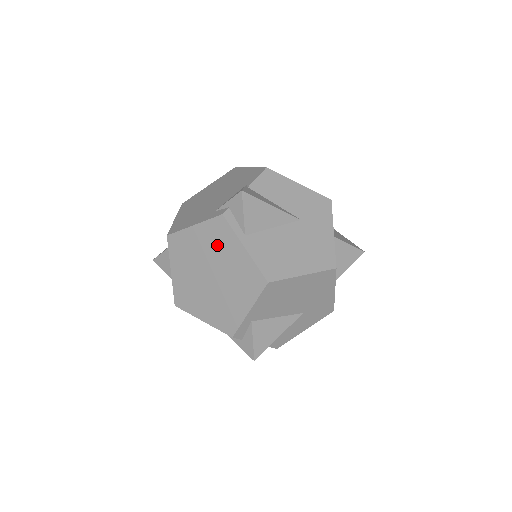
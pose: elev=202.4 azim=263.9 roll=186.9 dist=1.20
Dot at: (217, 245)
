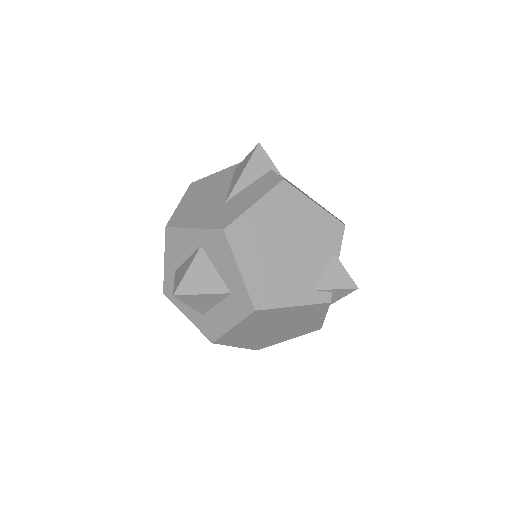
Dot at: (304, 316)
